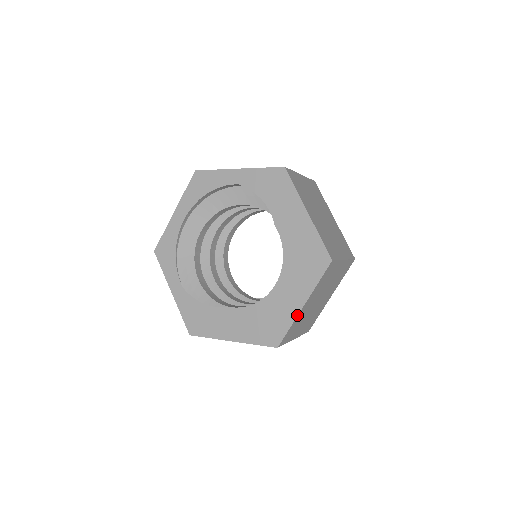
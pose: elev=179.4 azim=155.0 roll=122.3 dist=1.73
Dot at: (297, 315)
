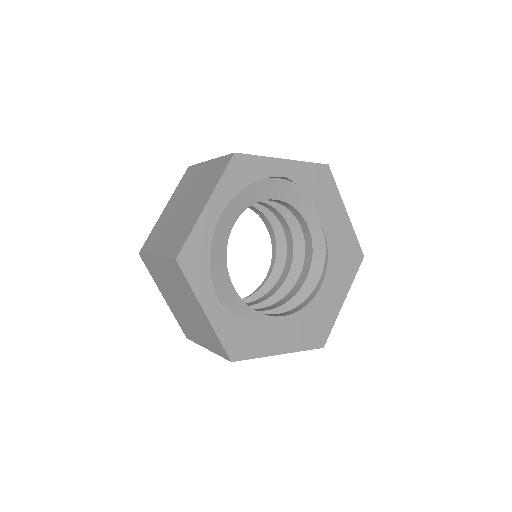
Dot at: (339, 311)
